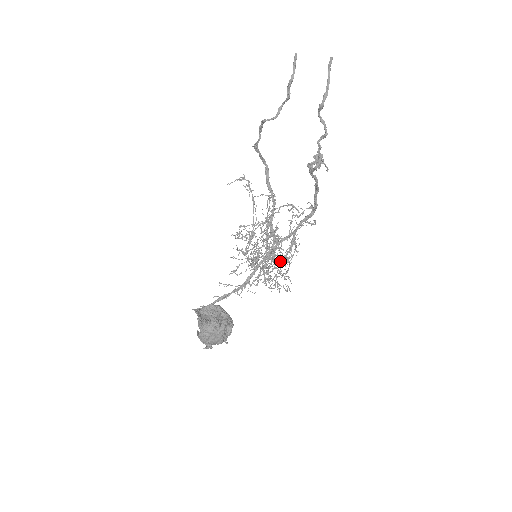
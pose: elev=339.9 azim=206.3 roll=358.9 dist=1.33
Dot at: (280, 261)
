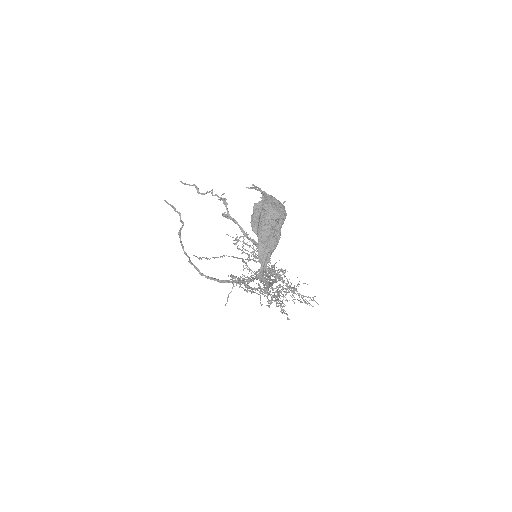
Dot at: (280, 278)
